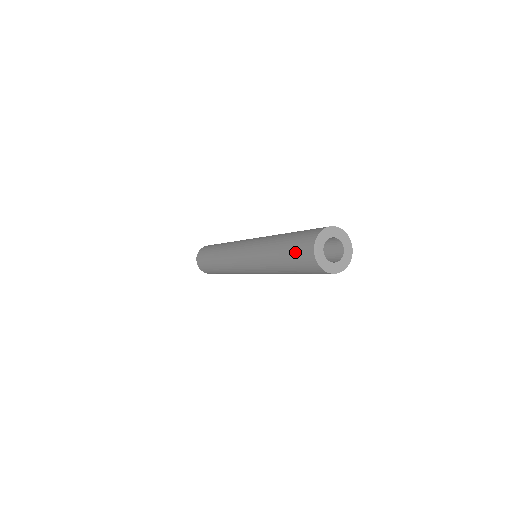
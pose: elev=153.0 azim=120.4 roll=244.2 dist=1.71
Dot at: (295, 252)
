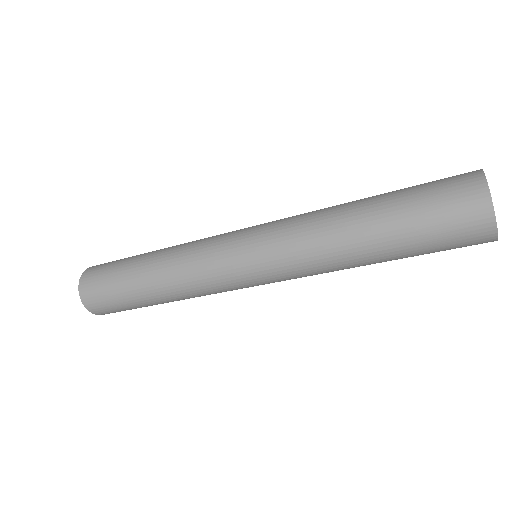
Dot at: (429, 195)
